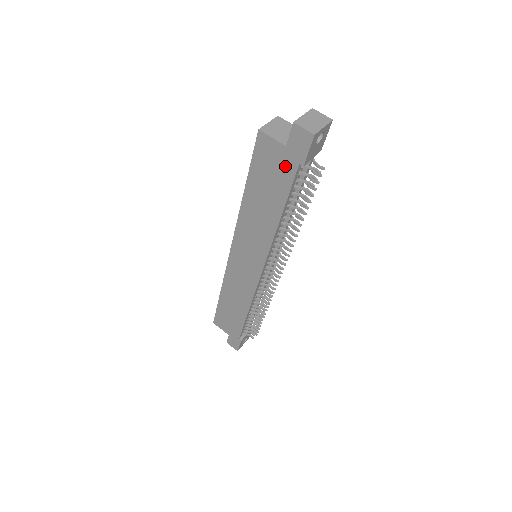
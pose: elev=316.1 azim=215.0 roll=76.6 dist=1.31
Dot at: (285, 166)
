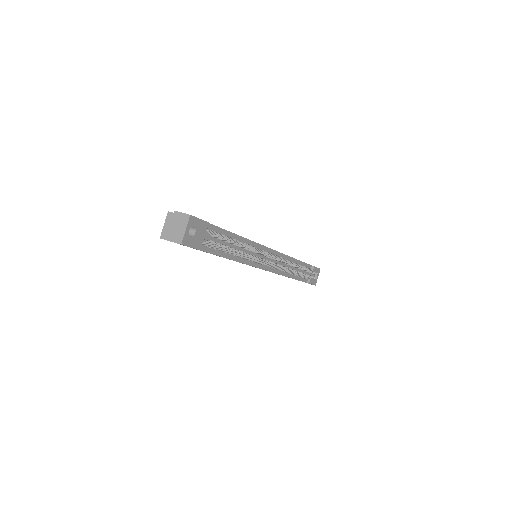
Dot at: occluded
